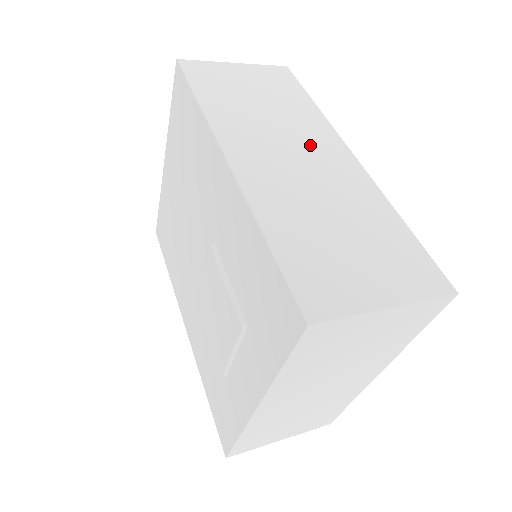
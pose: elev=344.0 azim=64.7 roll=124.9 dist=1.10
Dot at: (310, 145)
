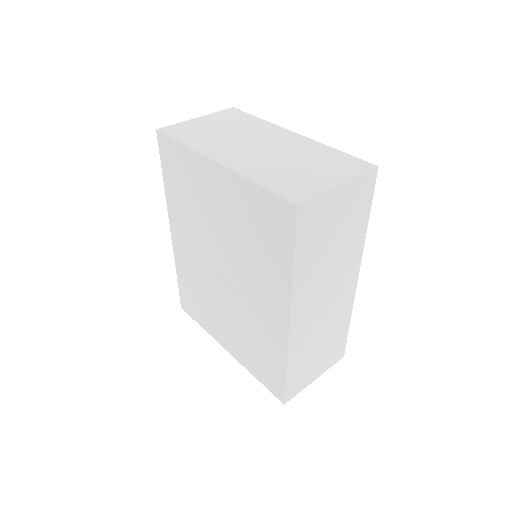
Dot at: (340, 281)
